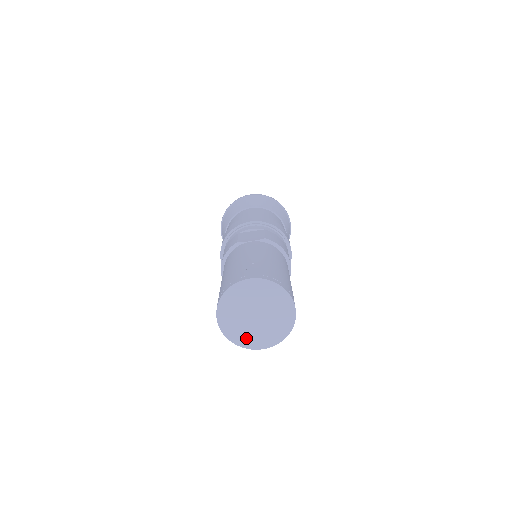
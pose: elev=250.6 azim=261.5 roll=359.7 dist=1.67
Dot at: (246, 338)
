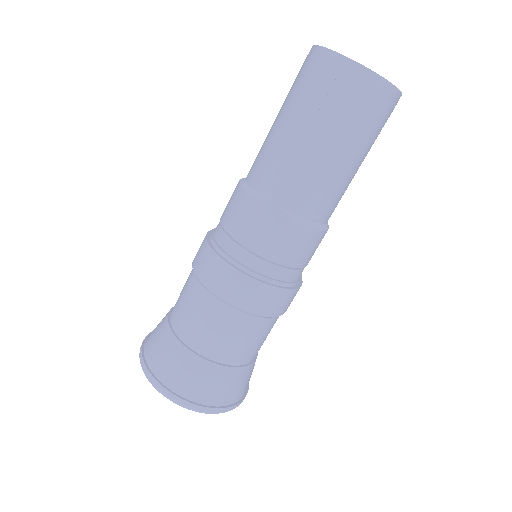
Dot at: occluded
